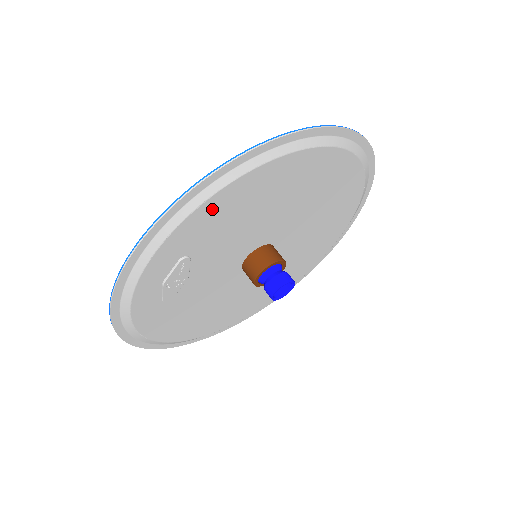
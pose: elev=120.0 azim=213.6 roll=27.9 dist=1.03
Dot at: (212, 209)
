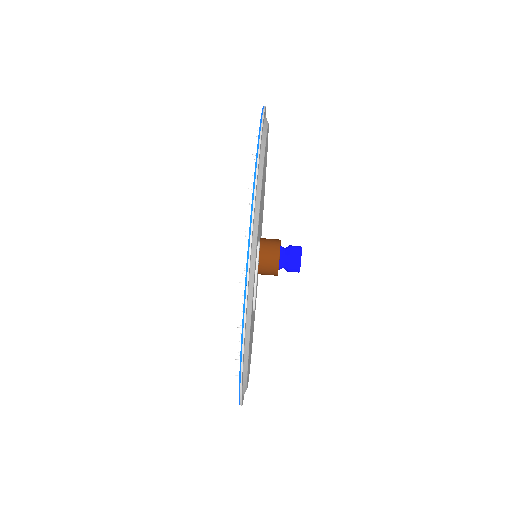
Dot at: occluded
